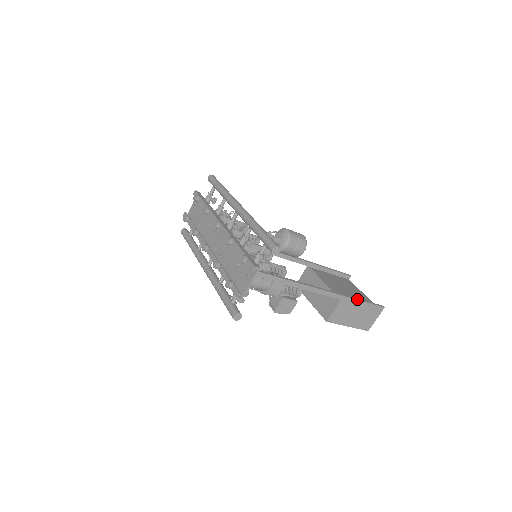
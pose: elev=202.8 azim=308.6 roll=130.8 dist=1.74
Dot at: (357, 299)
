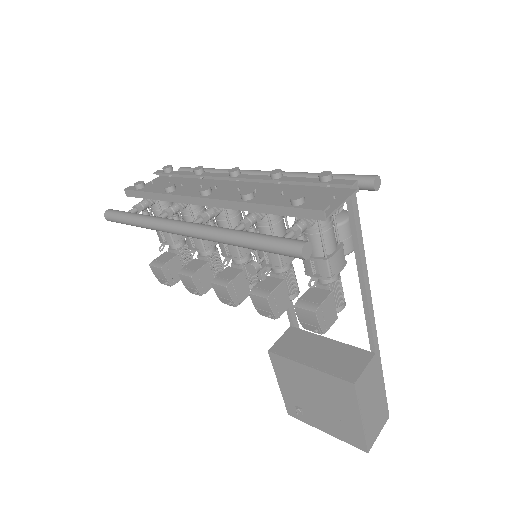
Dot at: (381, 371)
